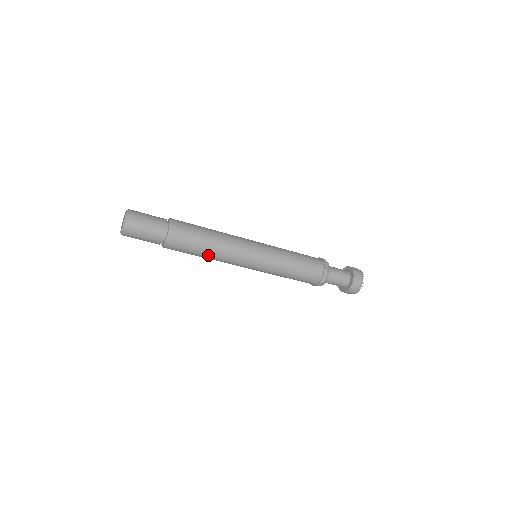
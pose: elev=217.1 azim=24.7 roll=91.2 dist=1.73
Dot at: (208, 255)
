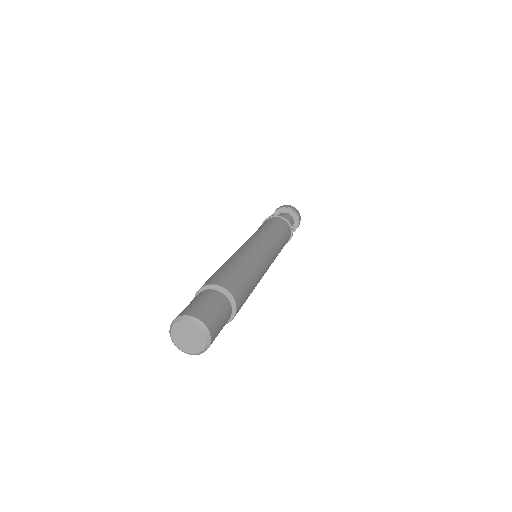
Dot at: occluded
